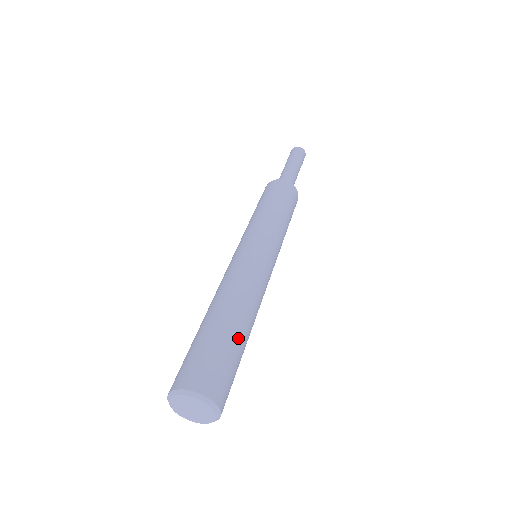
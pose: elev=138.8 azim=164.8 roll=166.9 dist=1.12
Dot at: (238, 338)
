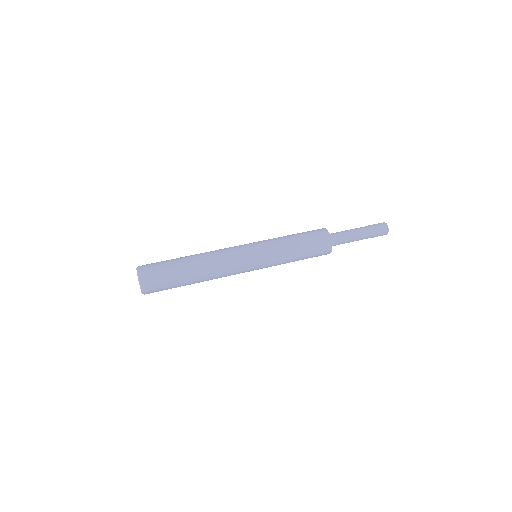
Dot at: (183, 275)
